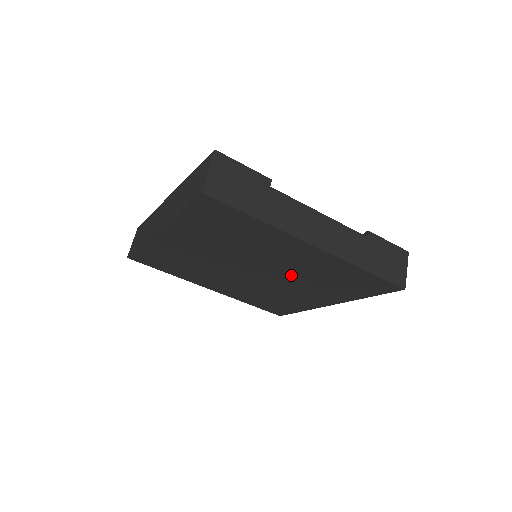
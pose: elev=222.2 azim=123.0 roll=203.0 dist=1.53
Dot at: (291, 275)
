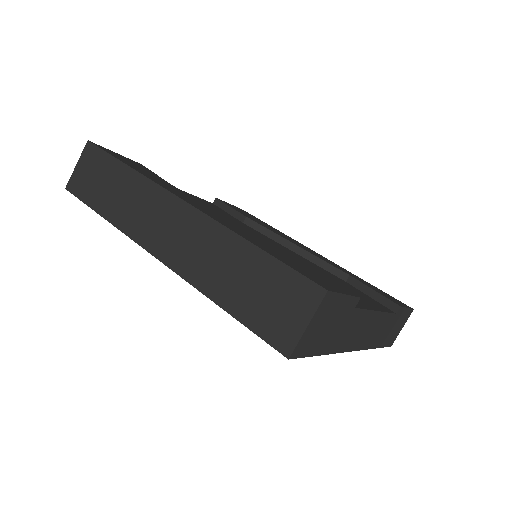
Dot at: occluded
